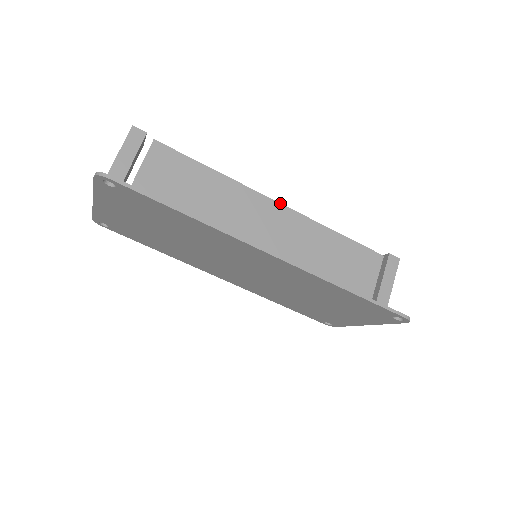
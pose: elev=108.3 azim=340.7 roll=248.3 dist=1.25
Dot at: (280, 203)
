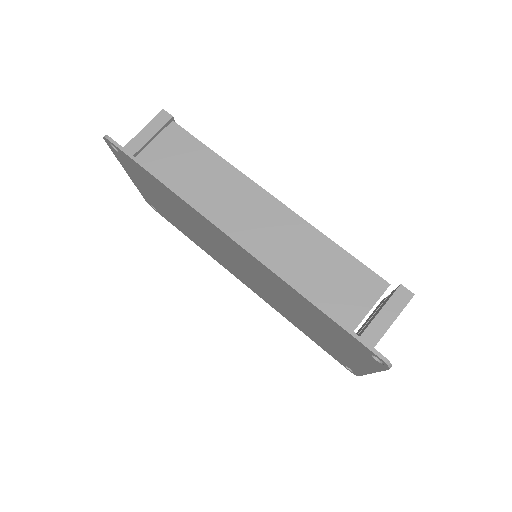
Dot at: (276, 198)
